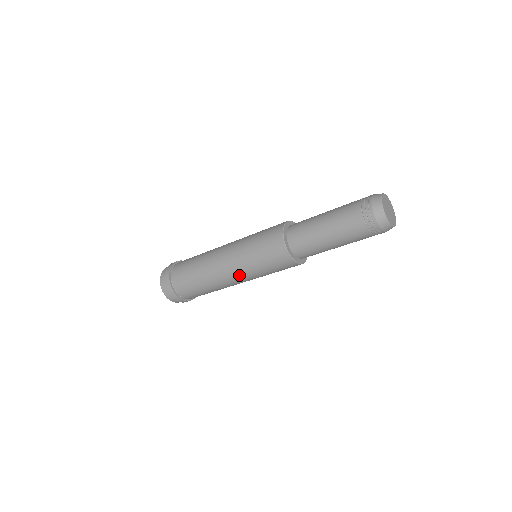
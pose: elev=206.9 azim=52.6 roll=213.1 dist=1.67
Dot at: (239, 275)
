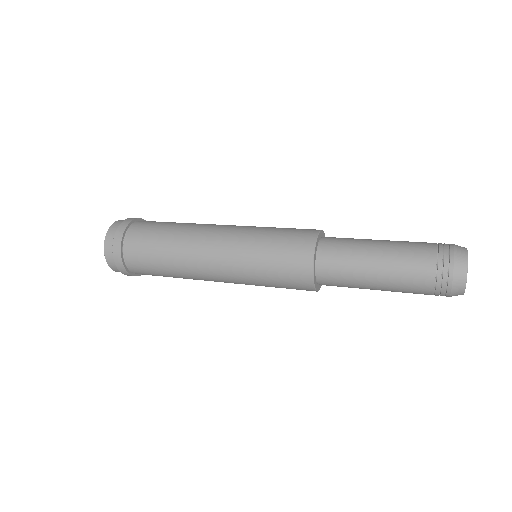
Dot at: (227, 272)
